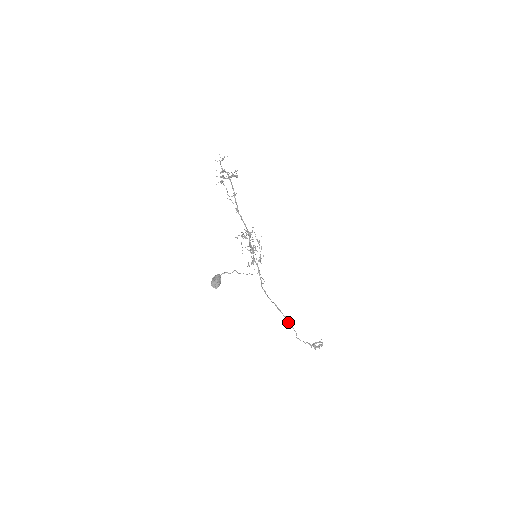
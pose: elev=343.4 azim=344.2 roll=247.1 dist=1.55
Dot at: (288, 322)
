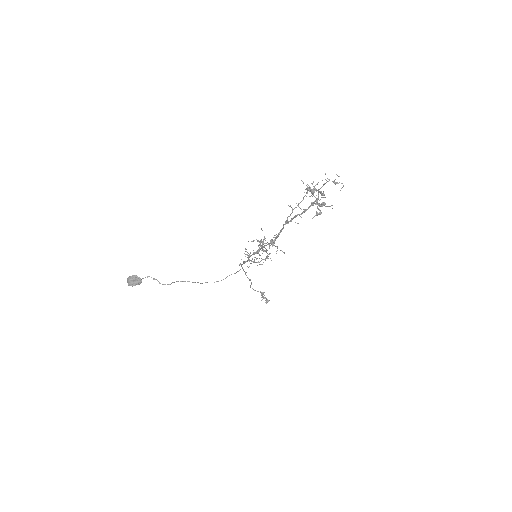
Dot at: (249, 280)
